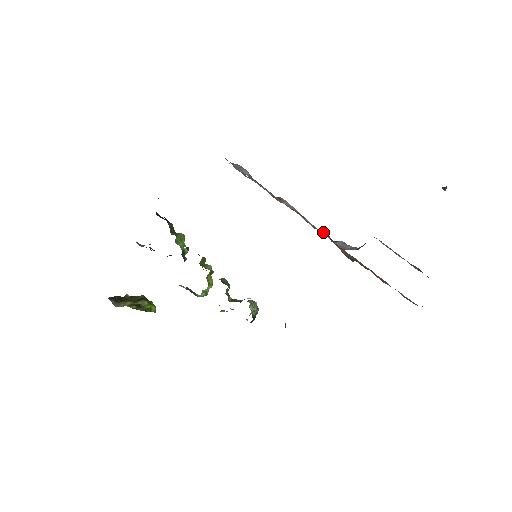
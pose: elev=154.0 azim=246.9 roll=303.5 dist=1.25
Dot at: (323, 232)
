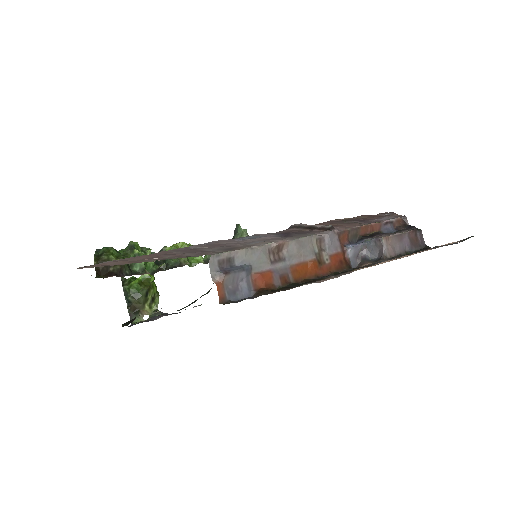
Dot at: (331, 243)
